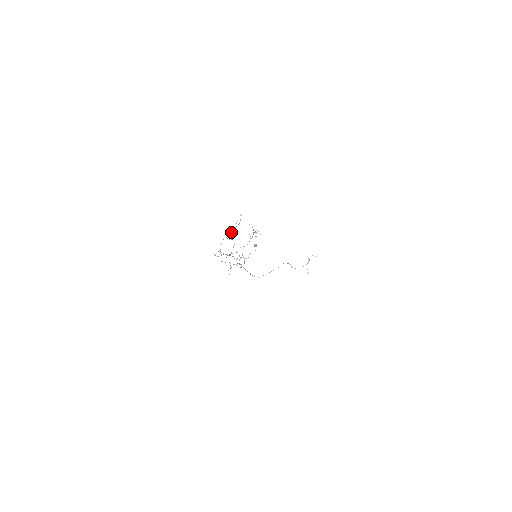
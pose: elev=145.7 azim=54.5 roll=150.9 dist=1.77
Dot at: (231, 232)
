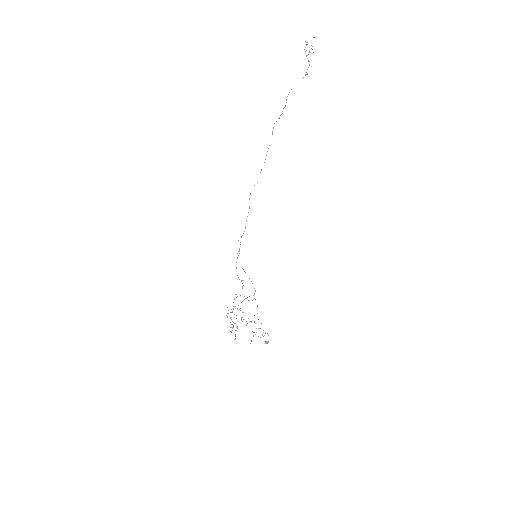
Dot at: (230, 318)
